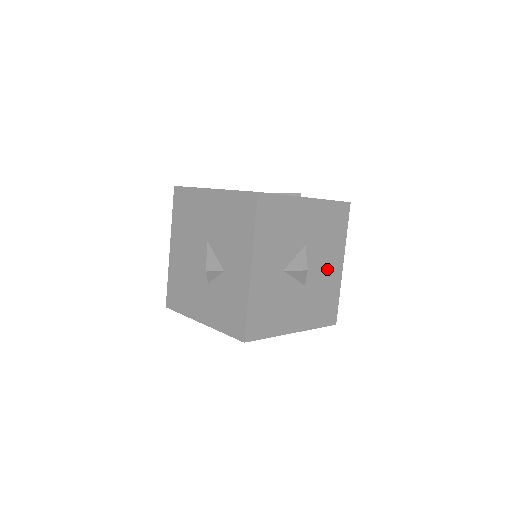
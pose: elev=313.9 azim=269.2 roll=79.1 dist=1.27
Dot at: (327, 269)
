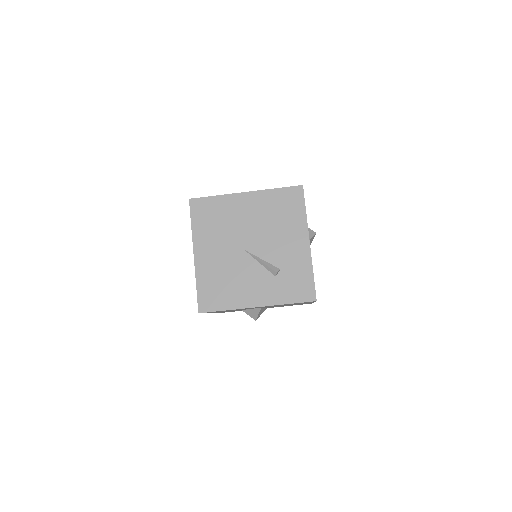
Dot at: occluded
